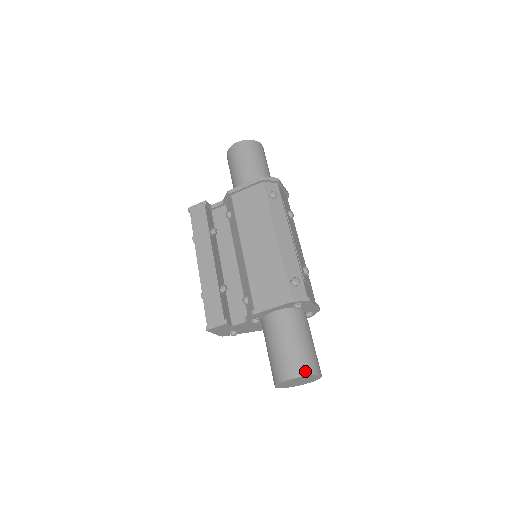
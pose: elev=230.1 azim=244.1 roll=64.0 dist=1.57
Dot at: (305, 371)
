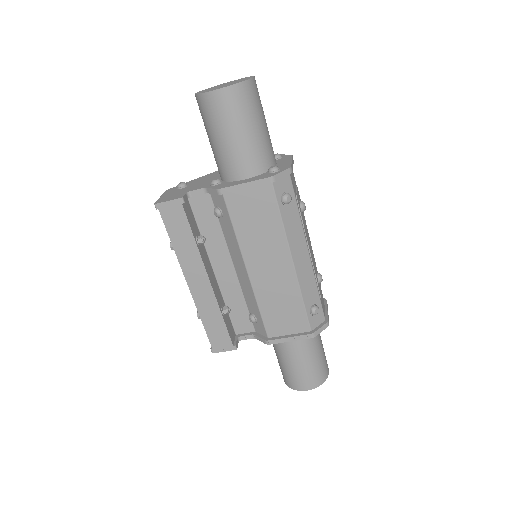
Dot at: (319, 382)
